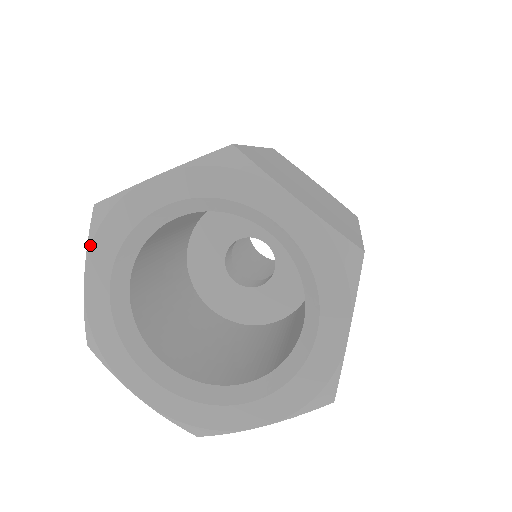
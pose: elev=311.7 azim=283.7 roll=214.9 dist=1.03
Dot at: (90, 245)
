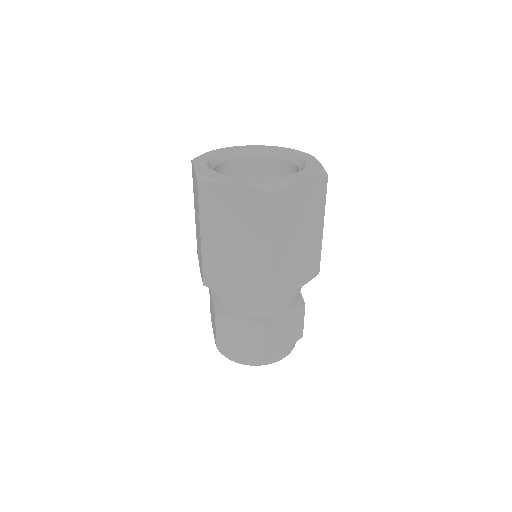
Dot at: (194, 160)
